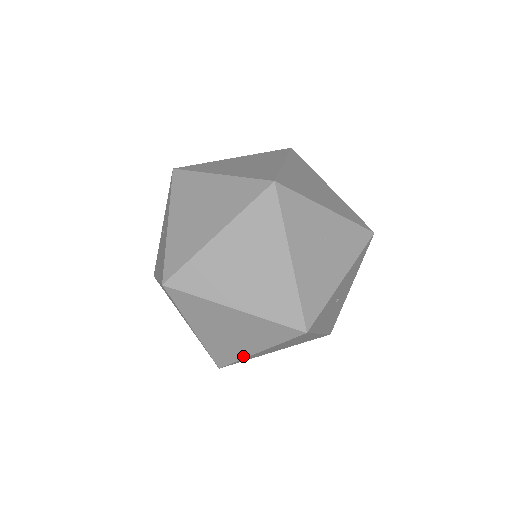
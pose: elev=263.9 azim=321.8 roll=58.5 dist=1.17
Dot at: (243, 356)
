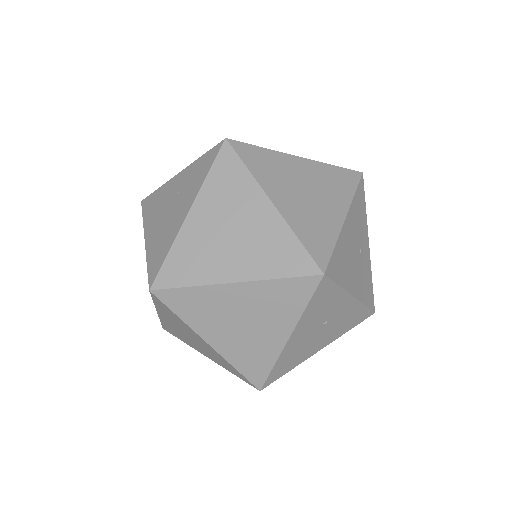
Dot at: (207, 281)
